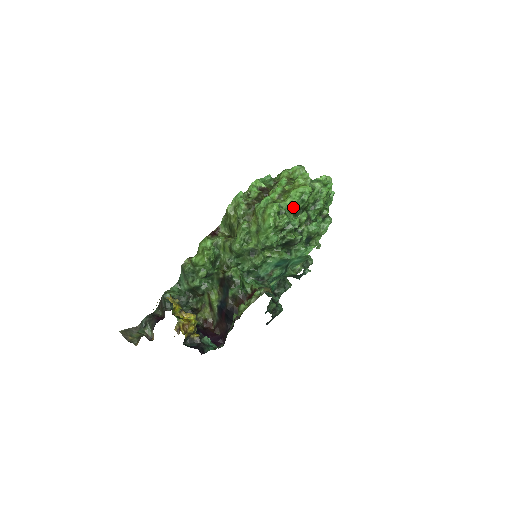
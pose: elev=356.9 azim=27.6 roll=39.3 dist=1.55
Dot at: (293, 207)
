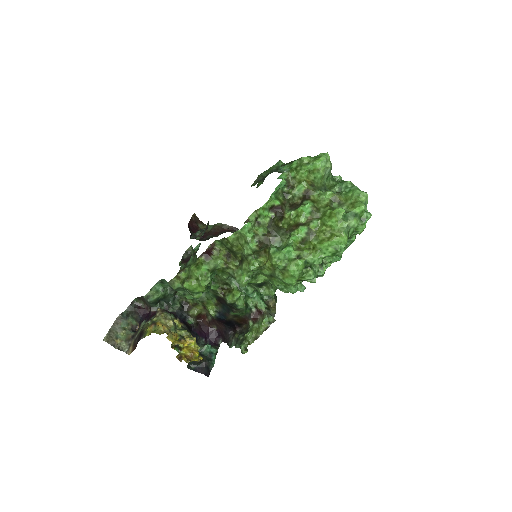
Dot at: (321, 258)
